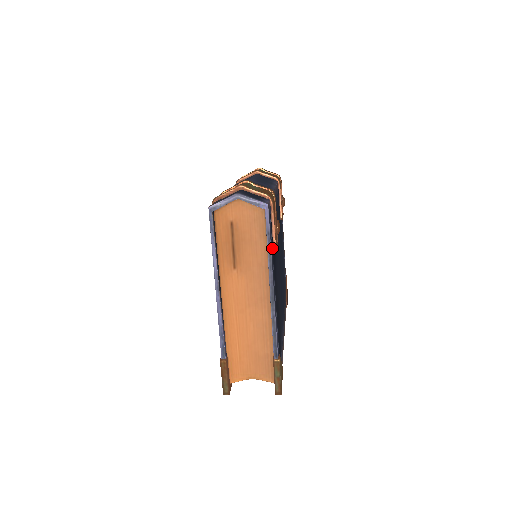
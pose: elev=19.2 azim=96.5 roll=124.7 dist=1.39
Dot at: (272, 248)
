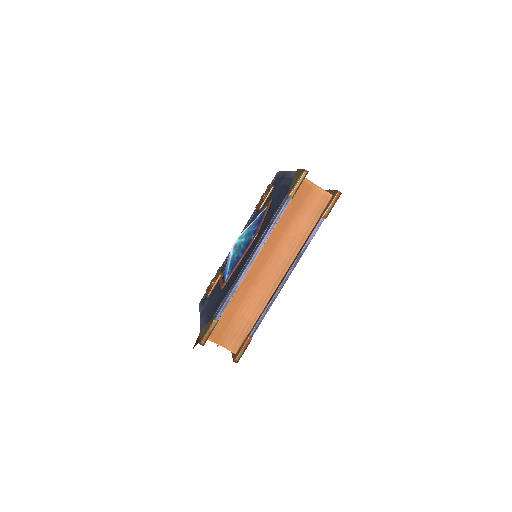
Dot at: occluded
